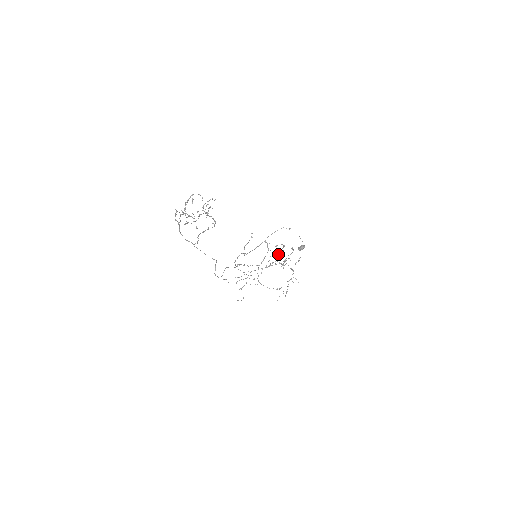
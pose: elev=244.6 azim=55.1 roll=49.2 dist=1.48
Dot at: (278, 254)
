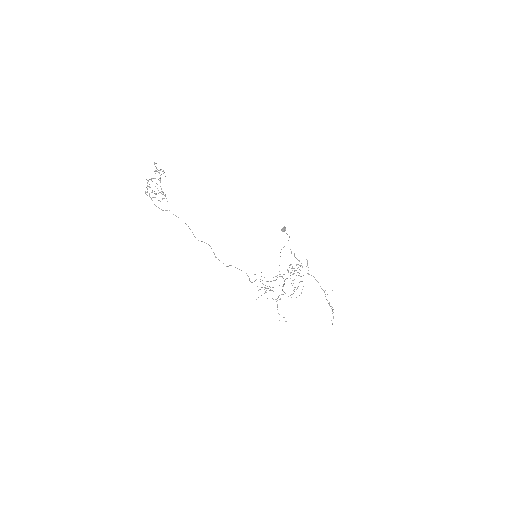
Dot at: (293, 274)
